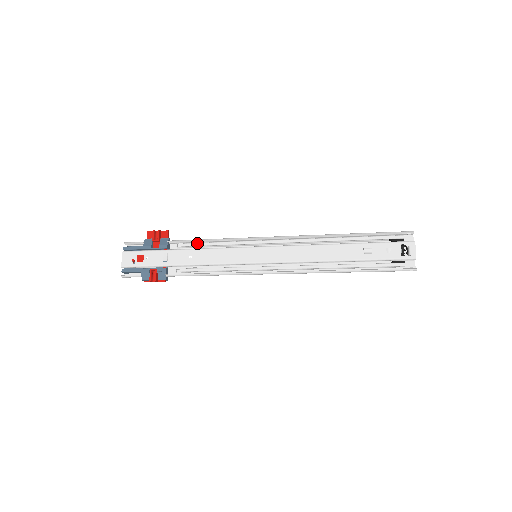
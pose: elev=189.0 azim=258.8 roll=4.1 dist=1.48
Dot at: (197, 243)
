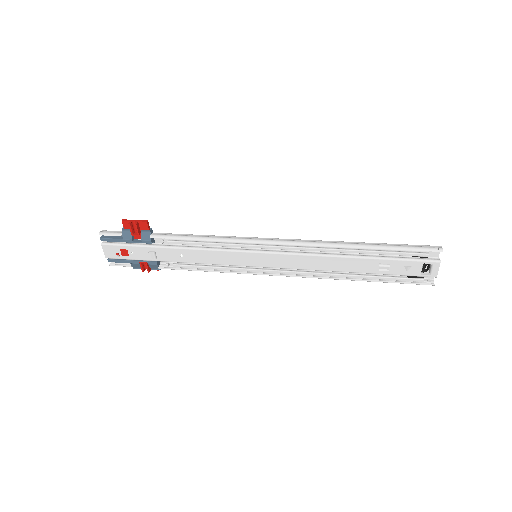
Dot at: (186, 242)
